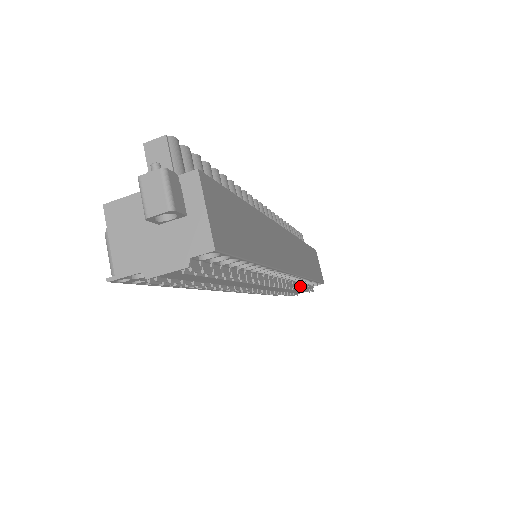
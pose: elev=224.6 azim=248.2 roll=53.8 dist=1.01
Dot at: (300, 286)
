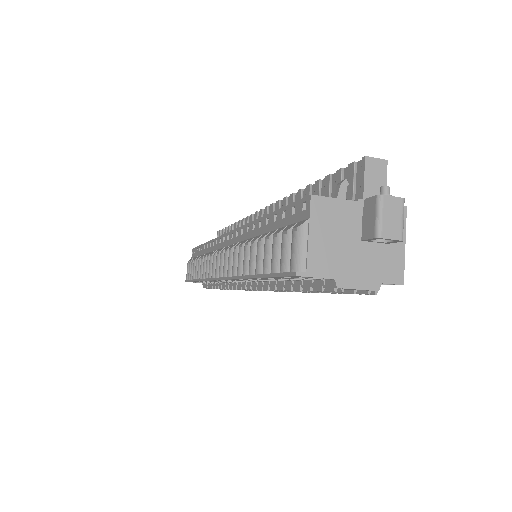
Dot at: occluded
